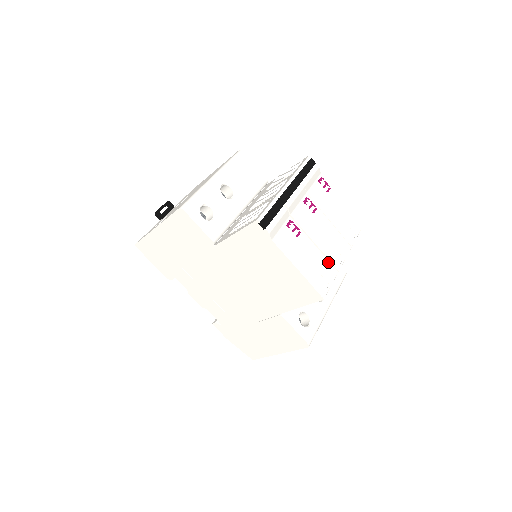
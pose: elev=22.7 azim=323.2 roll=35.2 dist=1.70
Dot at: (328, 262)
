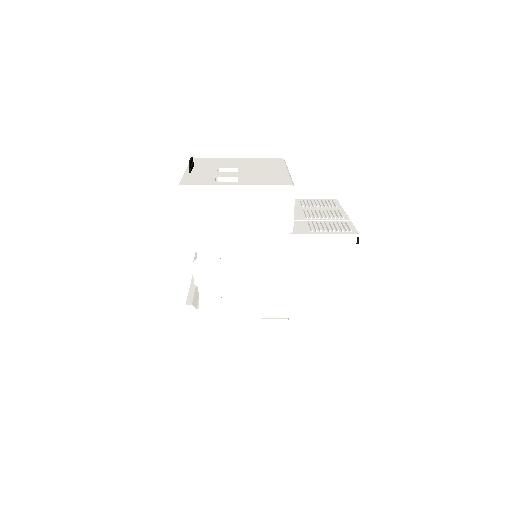
Dot at: occluded
